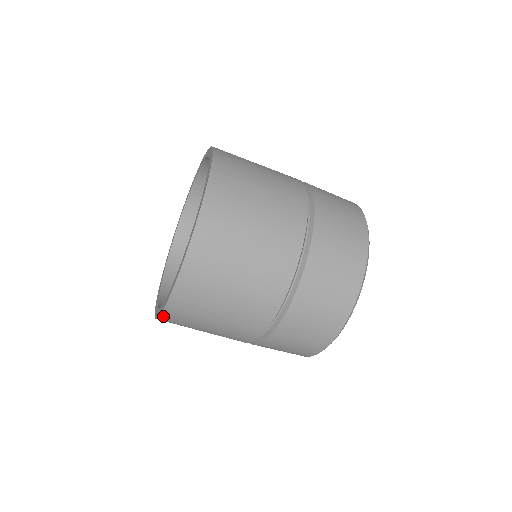
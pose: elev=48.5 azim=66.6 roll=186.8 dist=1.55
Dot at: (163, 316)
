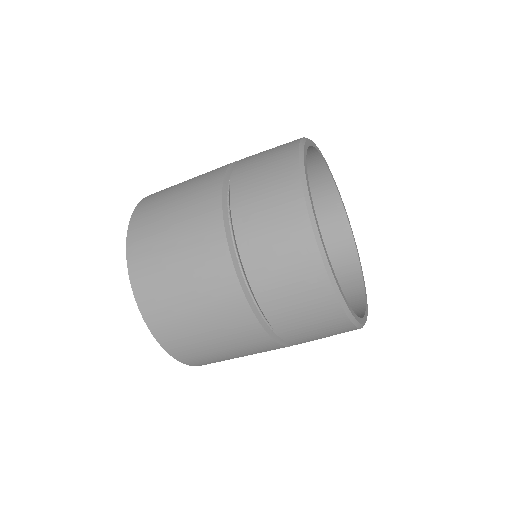
Dot at: (170, 352)
